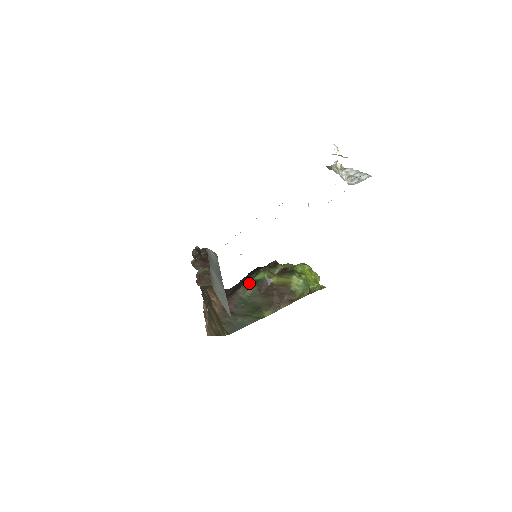
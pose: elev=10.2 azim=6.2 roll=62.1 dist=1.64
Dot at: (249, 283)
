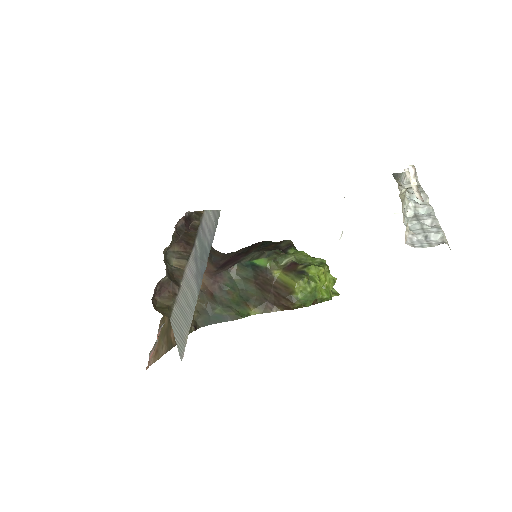
Dot at: (246, 264)
